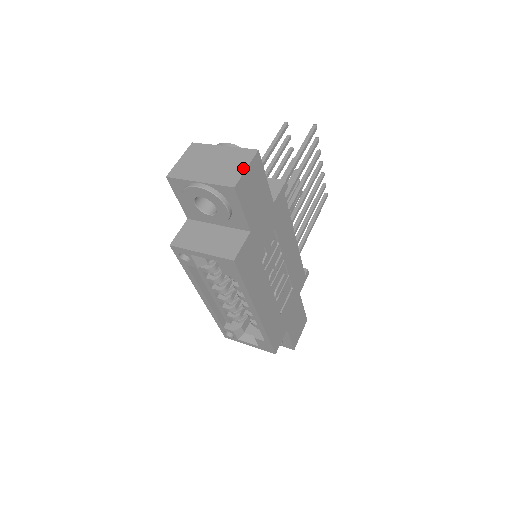
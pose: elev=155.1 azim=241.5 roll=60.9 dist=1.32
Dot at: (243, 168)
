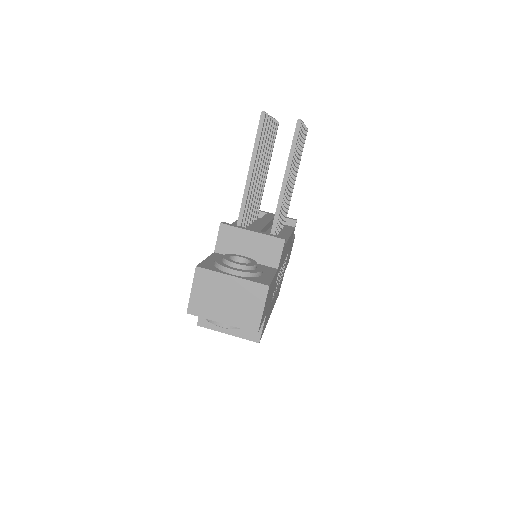
Dot at: (260, 310)
